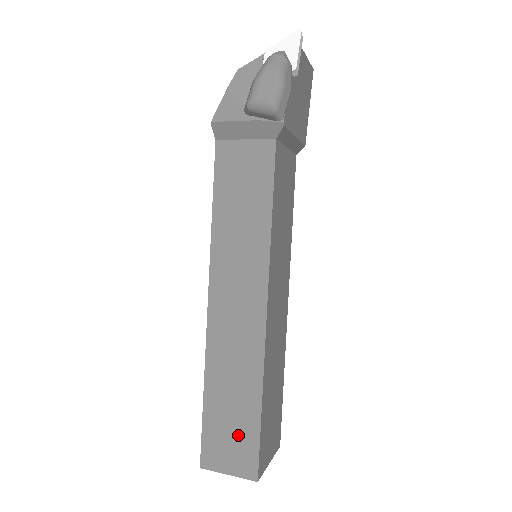
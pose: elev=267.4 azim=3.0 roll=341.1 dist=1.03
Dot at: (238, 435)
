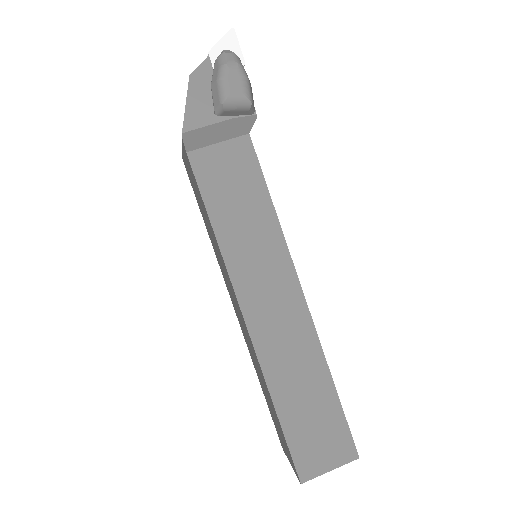
Dot at: (324, 427)
